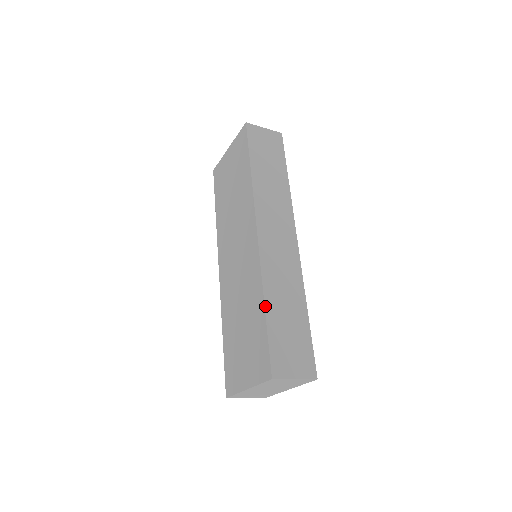
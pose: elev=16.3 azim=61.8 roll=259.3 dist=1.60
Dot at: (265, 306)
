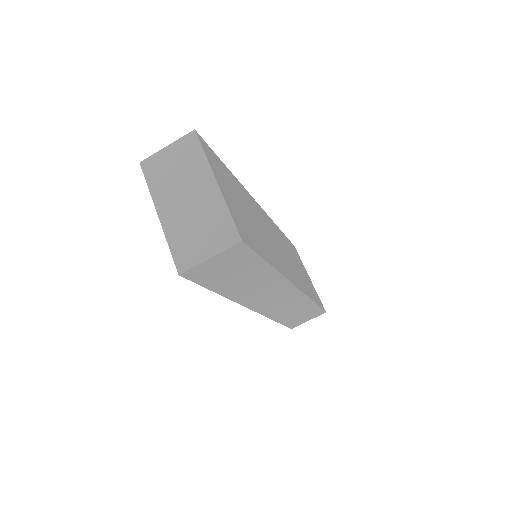
Dot at: occluded
